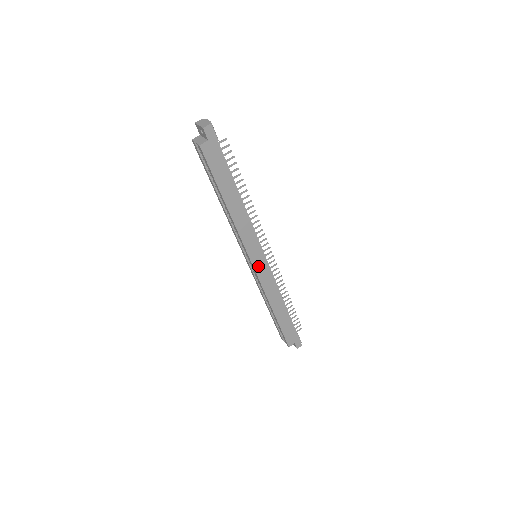
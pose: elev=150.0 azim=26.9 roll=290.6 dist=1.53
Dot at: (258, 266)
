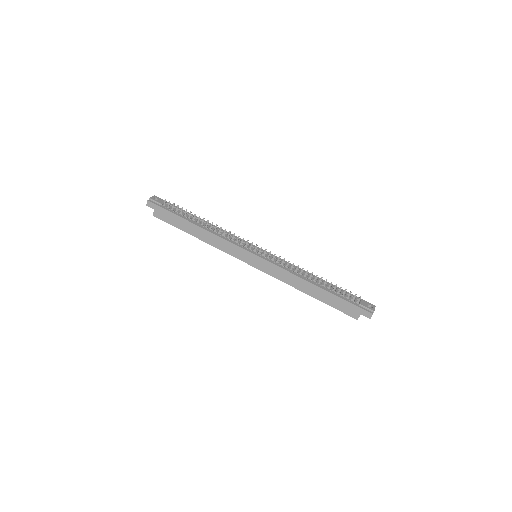
Dot at: (256, 264)
